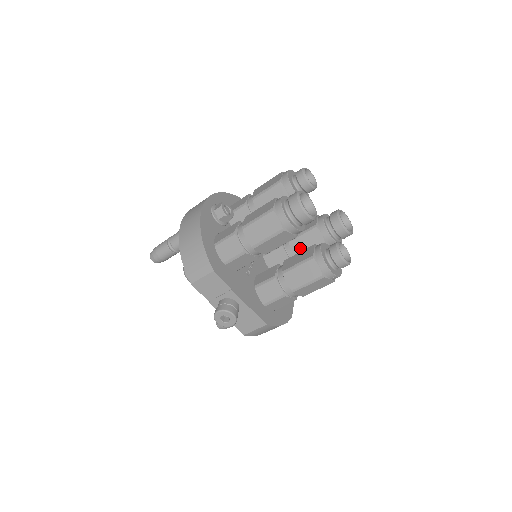
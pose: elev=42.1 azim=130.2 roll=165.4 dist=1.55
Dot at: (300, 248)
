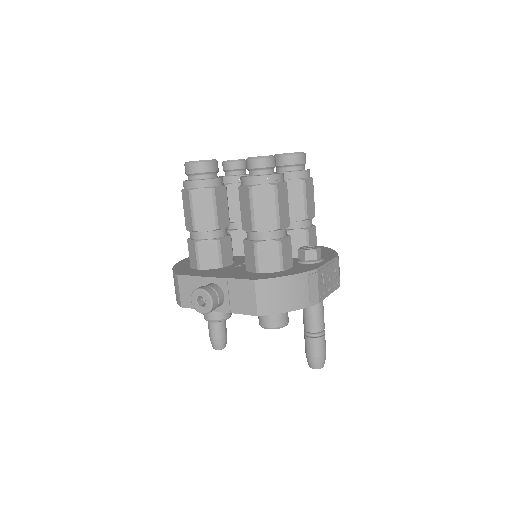
Dot at: occluded
